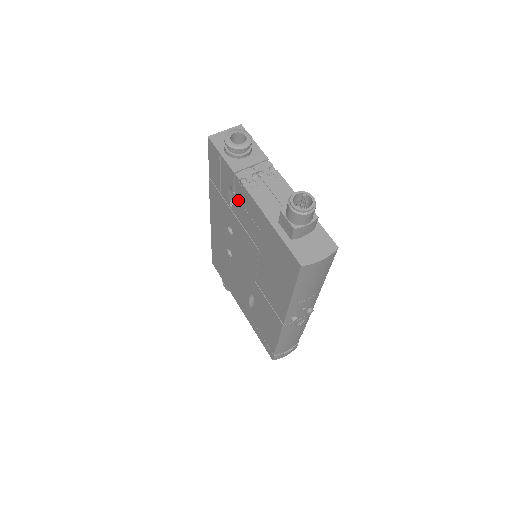
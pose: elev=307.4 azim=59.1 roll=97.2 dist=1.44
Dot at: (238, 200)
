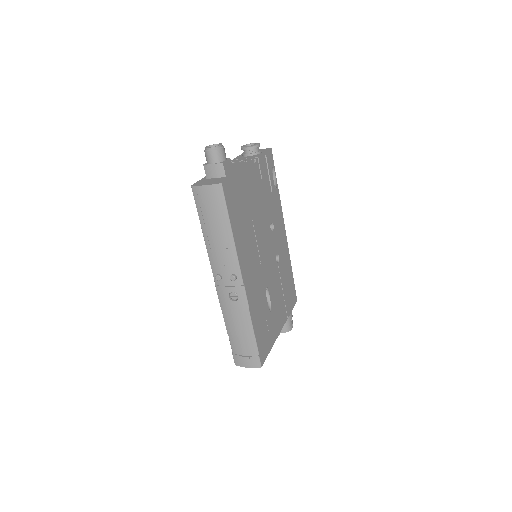
Dot at: occluded
